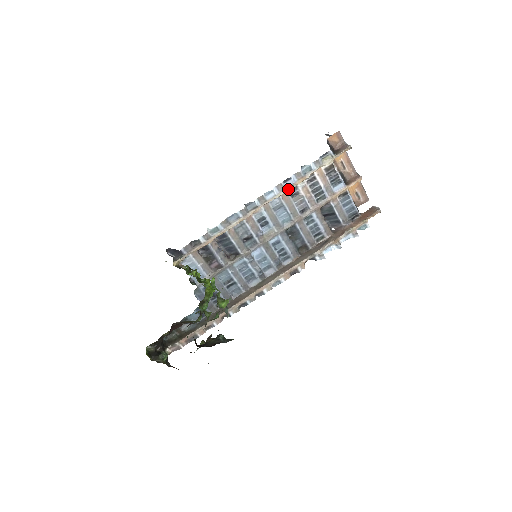
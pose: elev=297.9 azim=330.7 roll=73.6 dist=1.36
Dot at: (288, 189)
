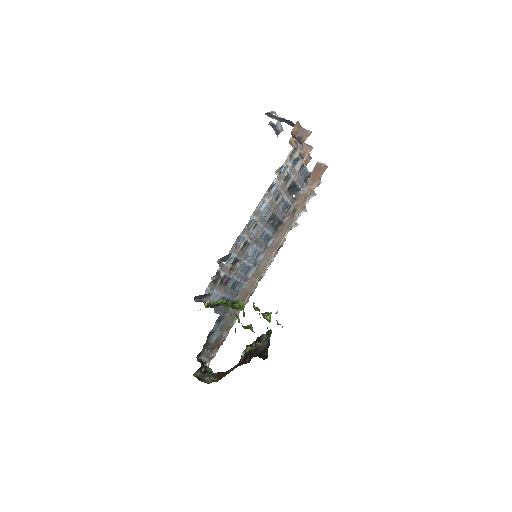
Dot at: occluded
